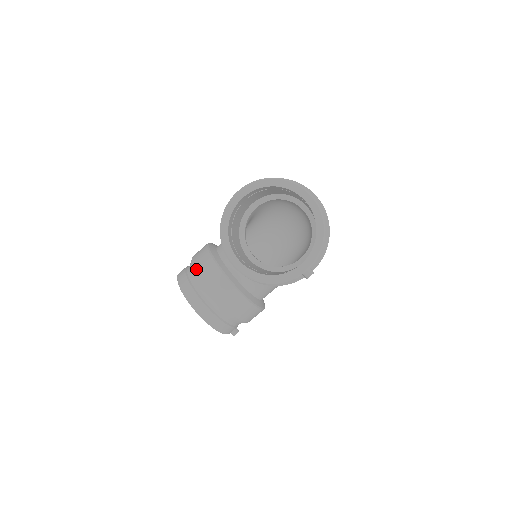
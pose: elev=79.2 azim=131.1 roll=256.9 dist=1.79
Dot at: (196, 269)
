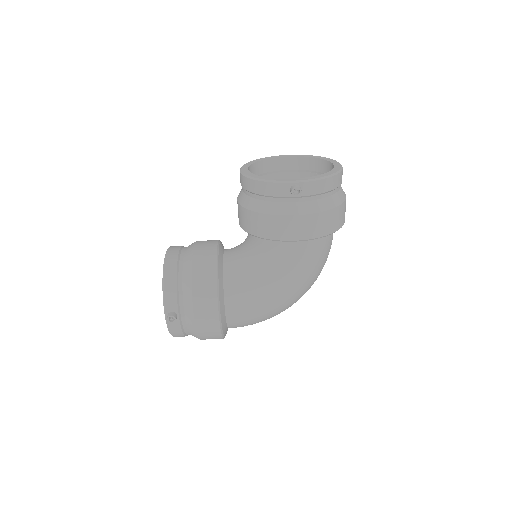
Dot at: occluded
